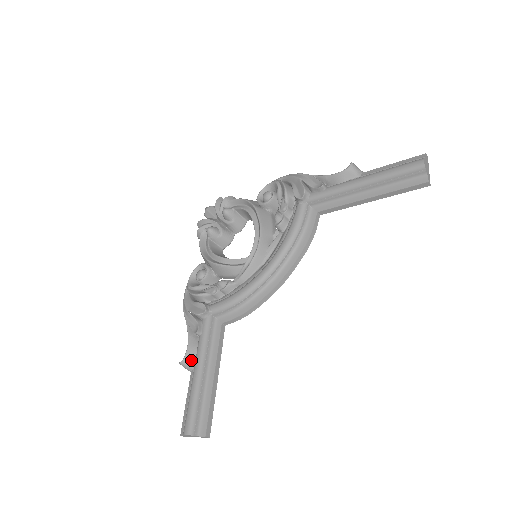
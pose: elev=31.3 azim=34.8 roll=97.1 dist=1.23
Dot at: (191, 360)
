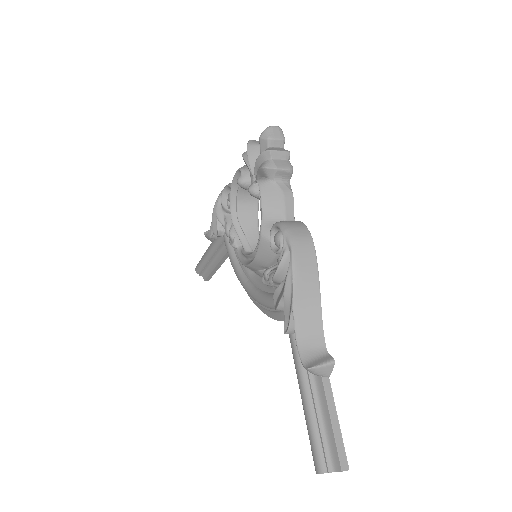
Dot at: (210, 240)
